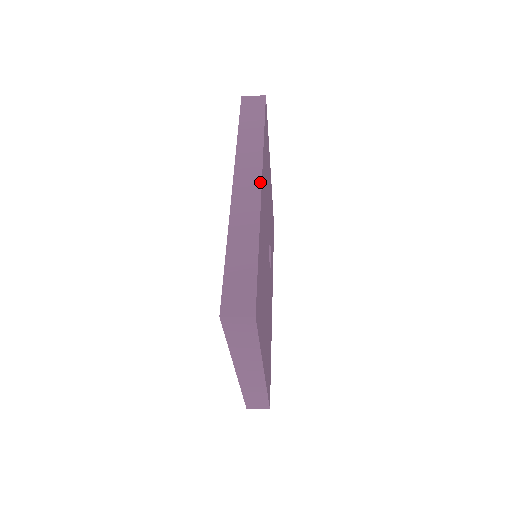
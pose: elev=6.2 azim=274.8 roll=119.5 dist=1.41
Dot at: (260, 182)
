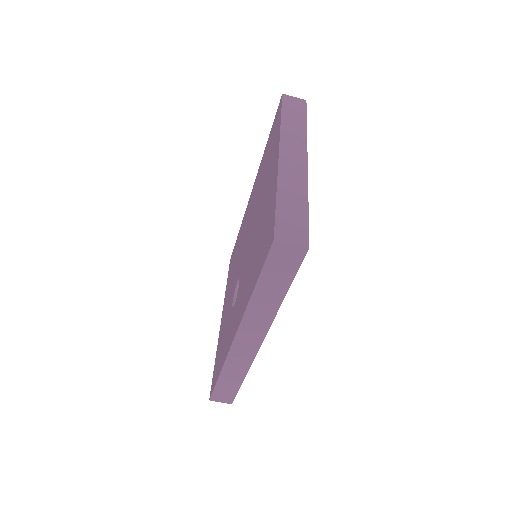
Dot at: occluded
